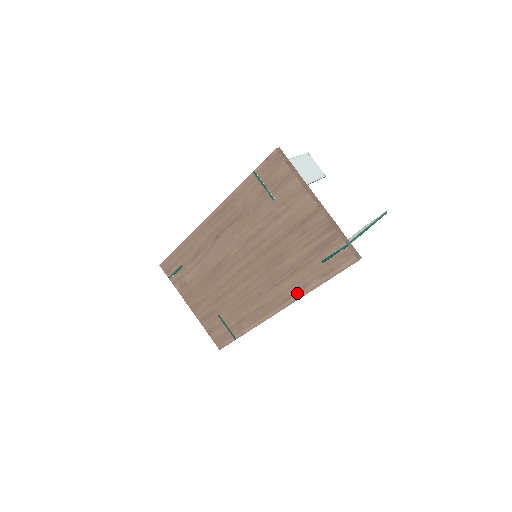
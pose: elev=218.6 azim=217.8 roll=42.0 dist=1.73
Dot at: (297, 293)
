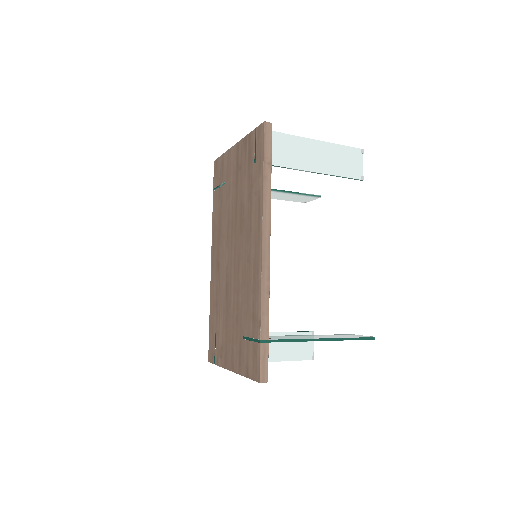
Dot at: (259, 210)
